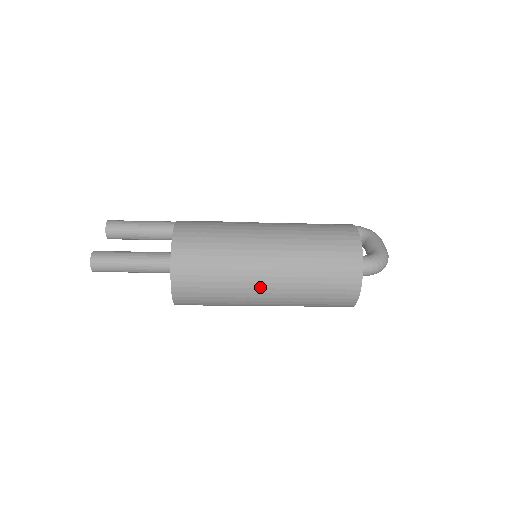
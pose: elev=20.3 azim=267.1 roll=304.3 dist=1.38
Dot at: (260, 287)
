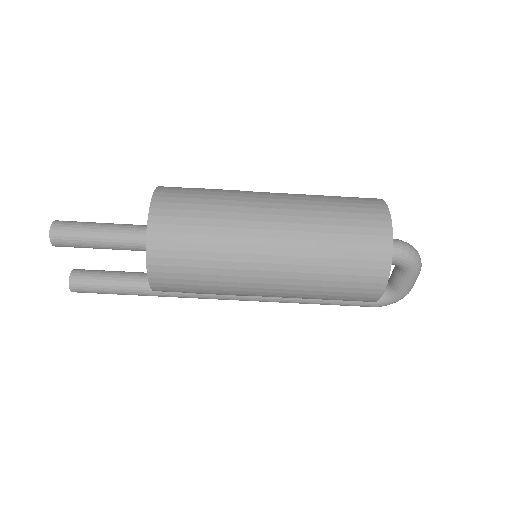
Dot at: (263, 202)
